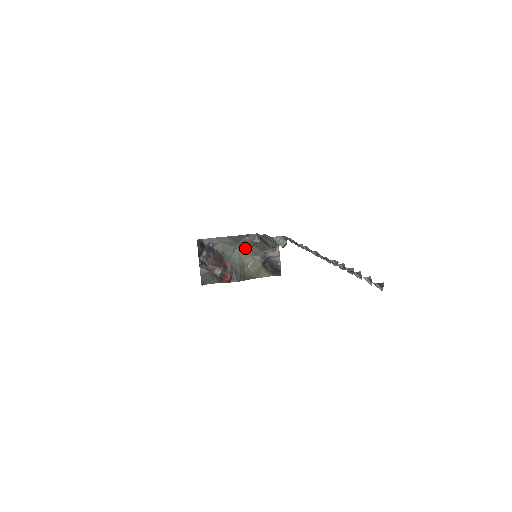
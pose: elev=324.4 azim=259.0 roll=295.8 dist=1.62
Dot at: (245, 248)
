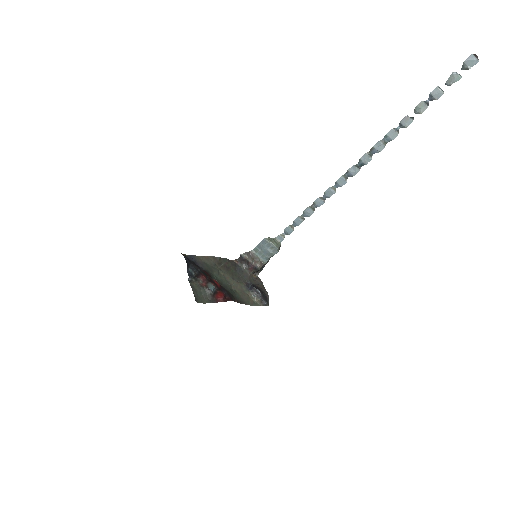
Dot at: (228, 272)
